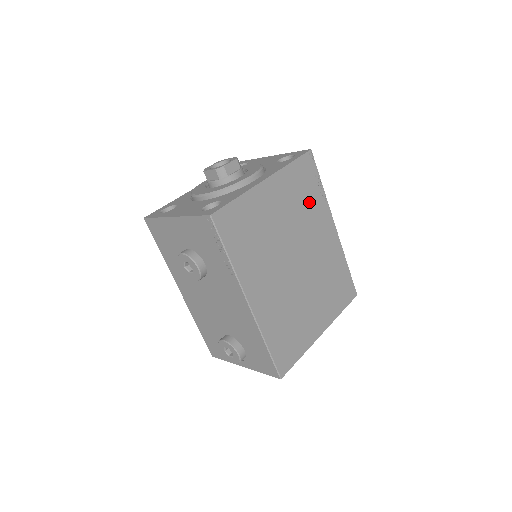
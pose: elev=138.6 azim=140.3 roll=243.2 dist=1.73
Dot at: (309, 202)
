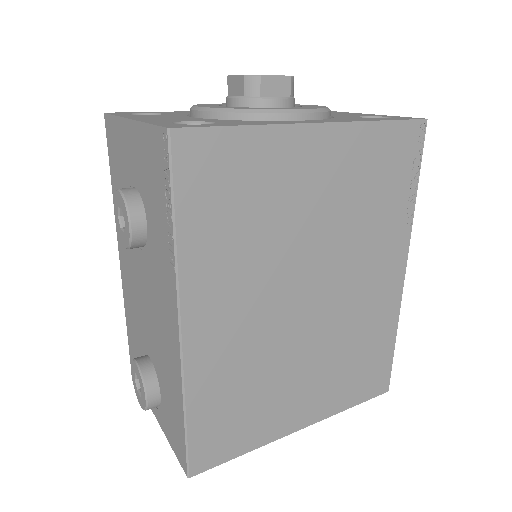
Dot at: (380, 207)
